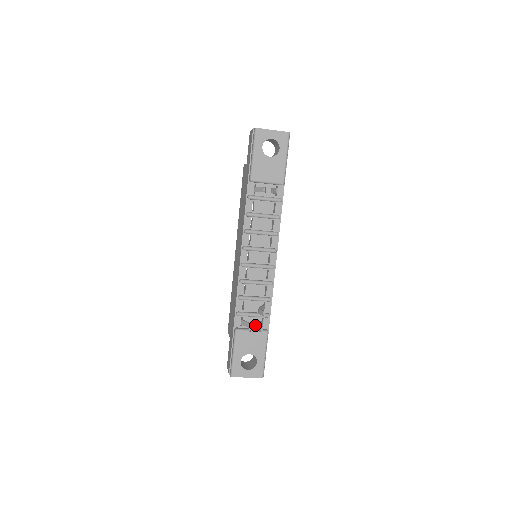
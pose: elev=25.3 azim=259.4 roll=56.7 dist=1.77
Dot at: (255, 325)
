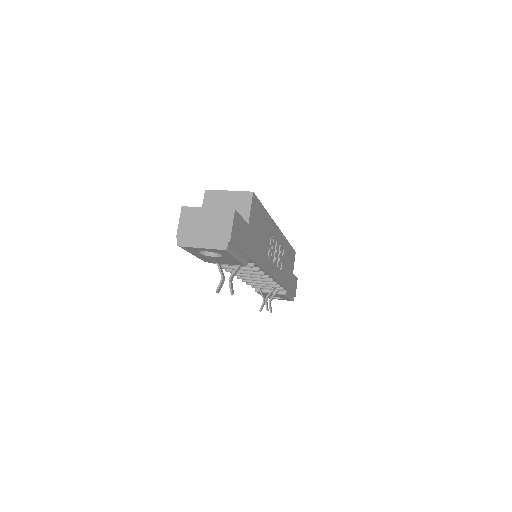
Dot at: occluded
